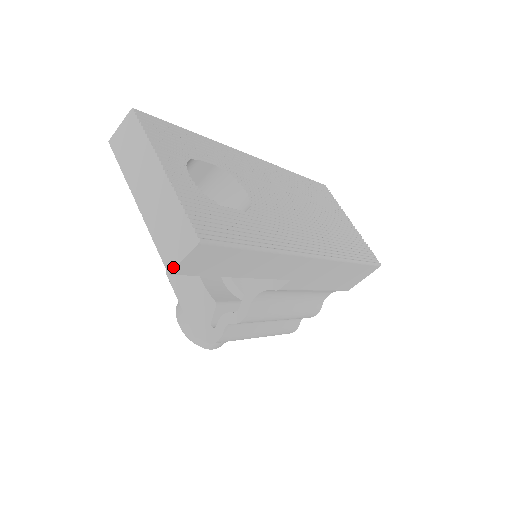
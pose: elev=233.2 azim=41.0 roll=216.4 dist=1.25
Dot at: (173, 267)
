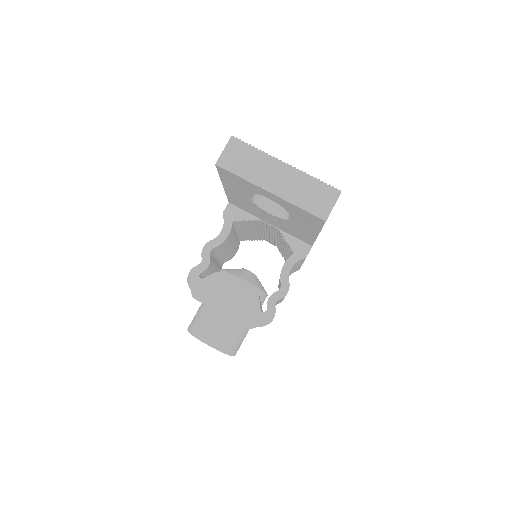
Dot at: (328, 215)
